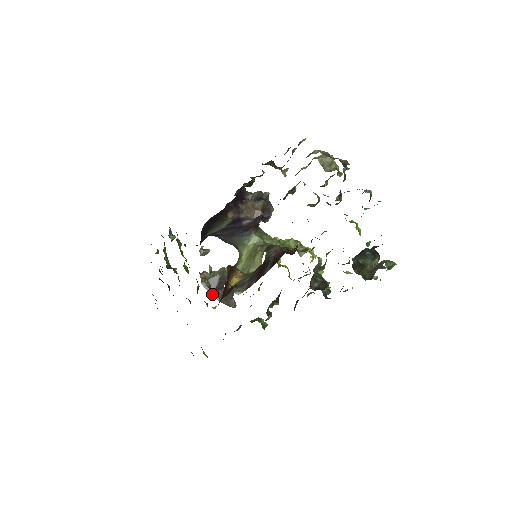
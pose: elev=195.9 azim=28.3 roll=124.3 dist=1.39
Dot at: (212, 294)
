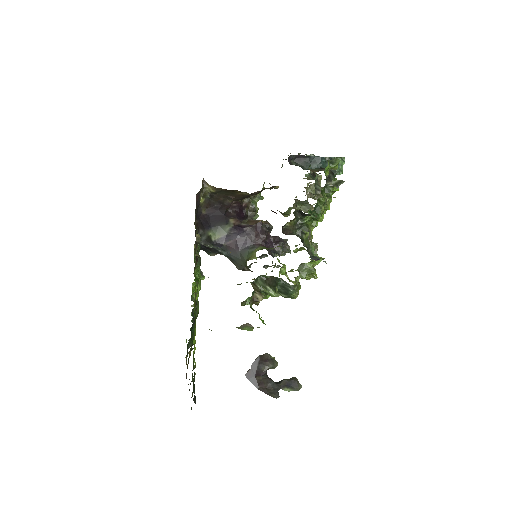
Dot at: (253, 383)
